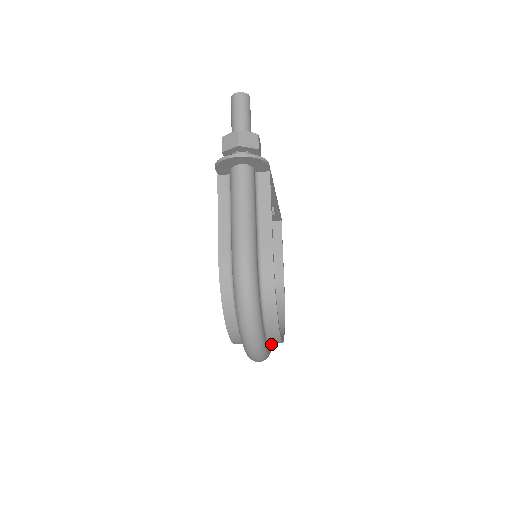
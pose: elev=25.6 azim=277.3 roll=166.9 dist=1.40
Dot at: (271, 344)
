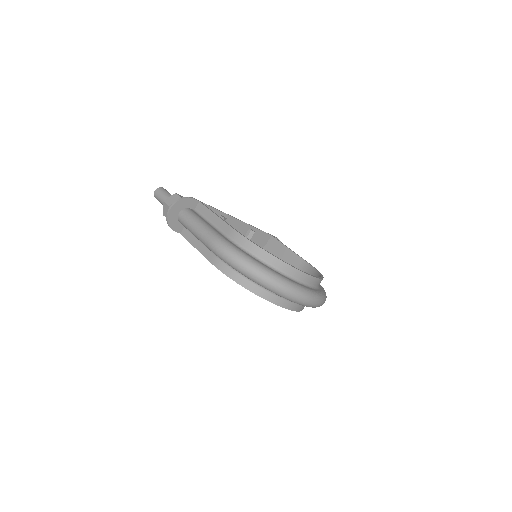
Dot at: (317, 290)
